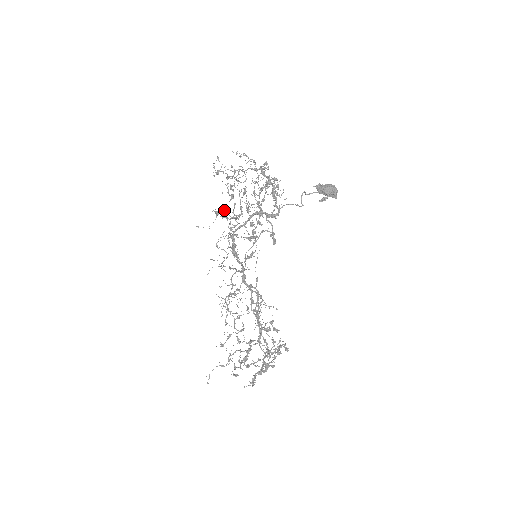
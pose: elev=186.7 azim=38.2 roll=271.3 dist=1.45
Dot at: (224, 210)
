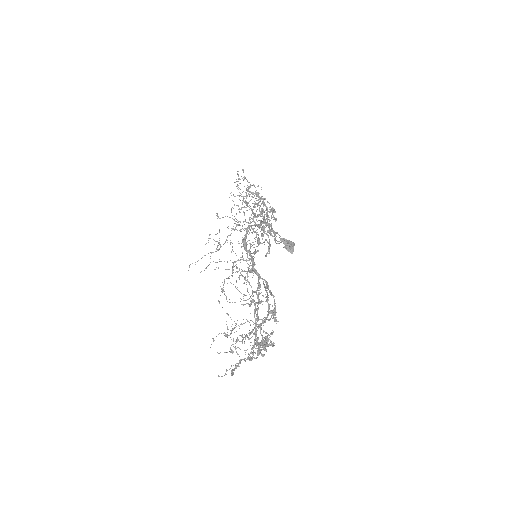
Dot at: occluded
